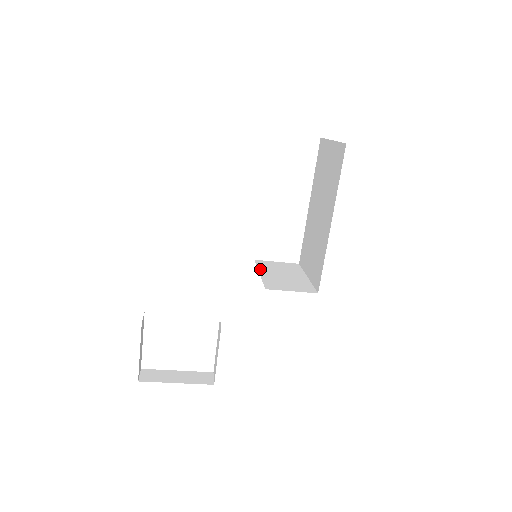
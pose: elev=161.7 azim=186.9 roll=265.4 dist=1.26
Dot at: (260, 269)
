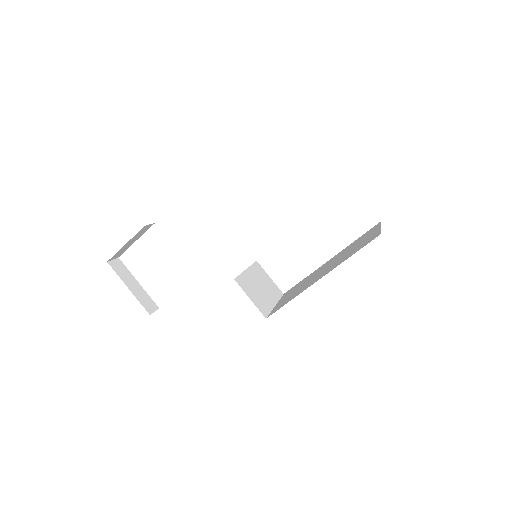
Dot at: (251, 268)
